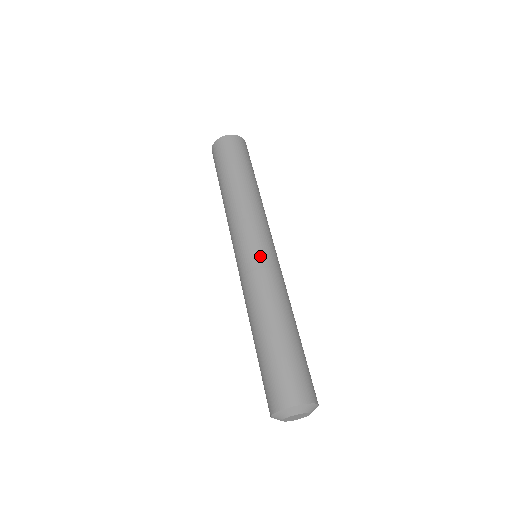
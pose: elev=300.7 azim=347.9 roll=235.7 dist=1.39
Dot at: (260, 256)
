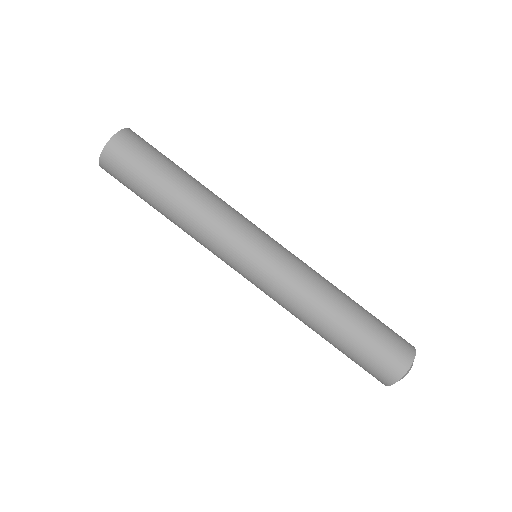
Dot at: (281, 249)
